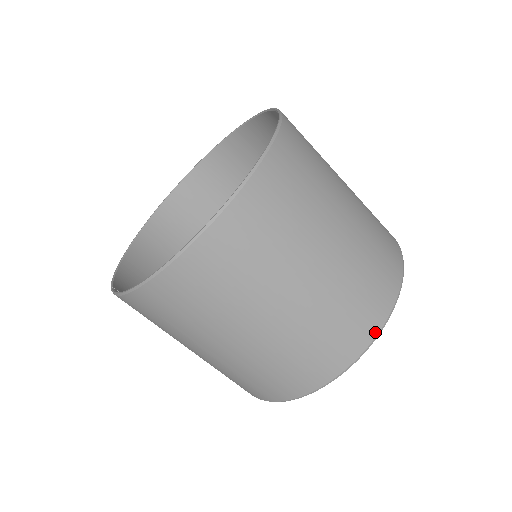
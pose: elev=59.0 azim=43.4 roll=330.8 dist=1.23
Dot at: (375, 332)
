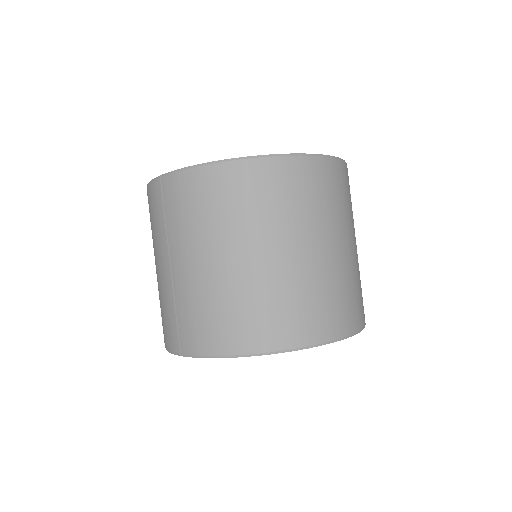
Dot at: (349, 332)
